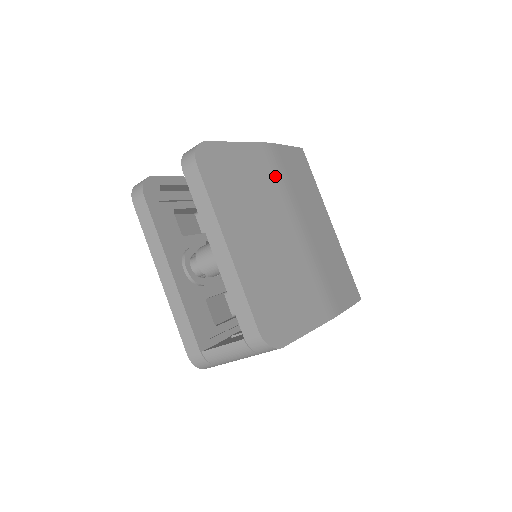
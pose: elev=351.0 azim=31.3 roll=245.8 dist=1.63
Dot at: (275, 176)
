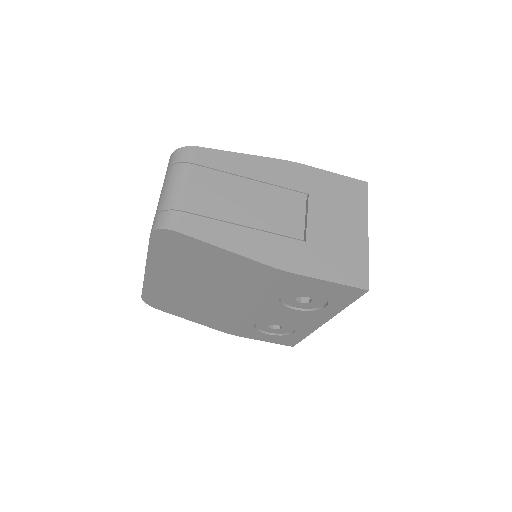
Dot at: occluded
